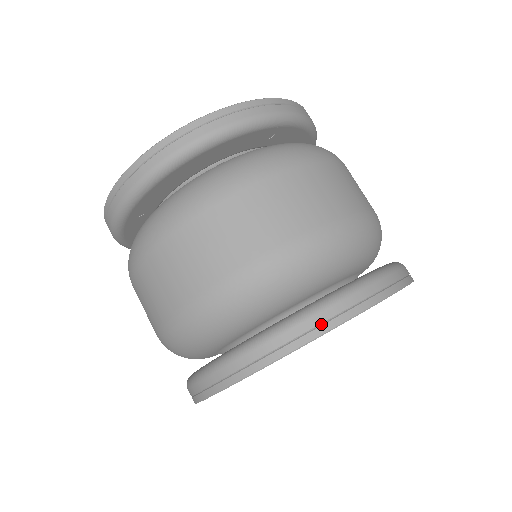
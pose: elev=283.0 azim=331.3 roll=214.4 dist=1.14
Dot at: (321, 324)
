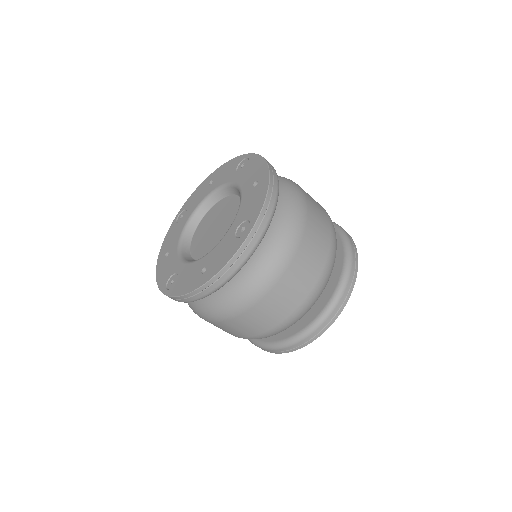
Dot at: (314, 336)
